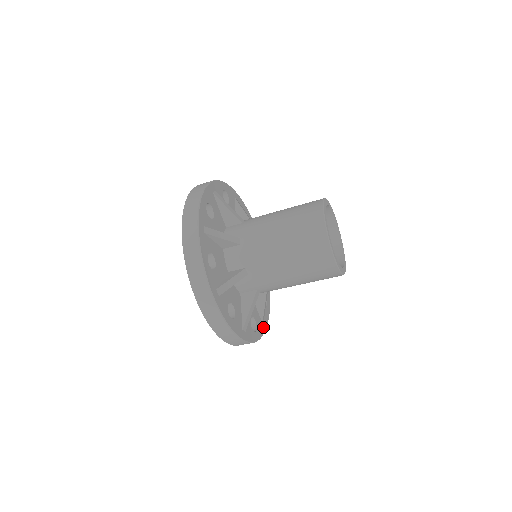
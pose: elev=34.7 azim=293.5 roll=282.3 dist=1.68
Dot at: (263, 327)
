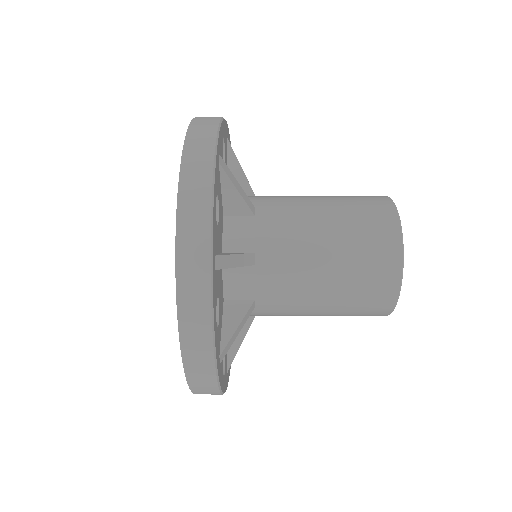
Dot at: occluded
